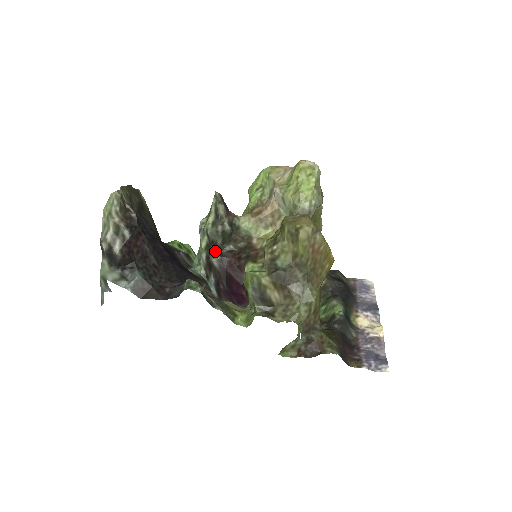
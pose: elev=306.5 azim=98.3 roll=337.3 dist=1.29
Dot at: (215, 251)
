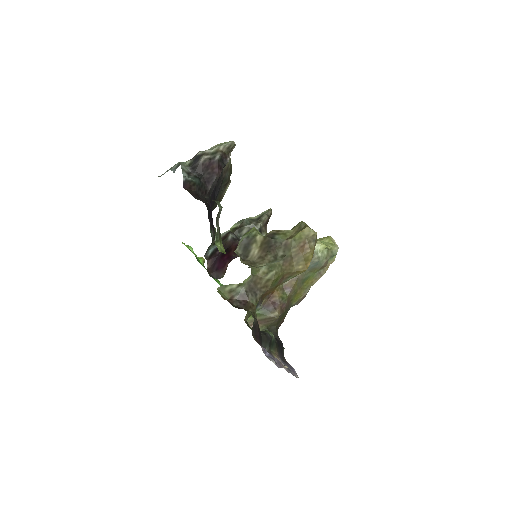
Dot at: (236, 235)
